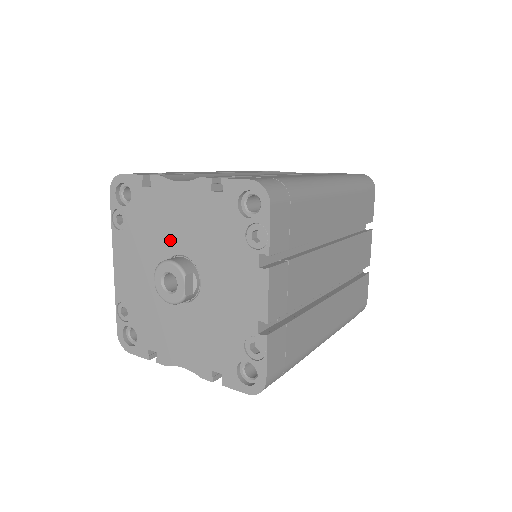
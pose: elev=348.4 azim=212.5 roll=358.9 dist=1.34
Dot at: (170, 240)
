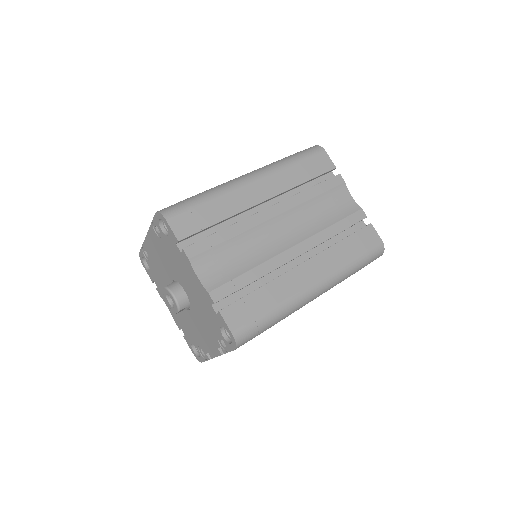
Dot at: (182, 280)
